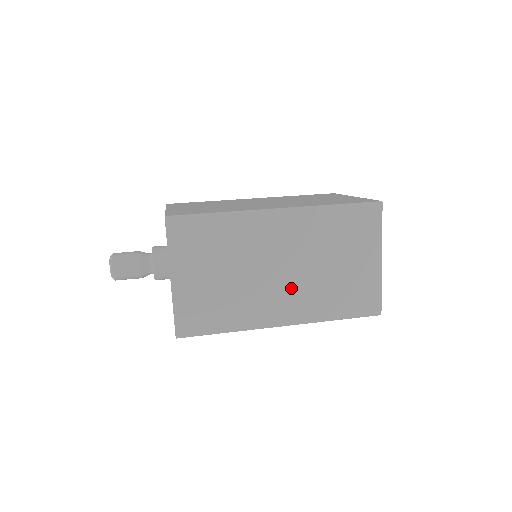
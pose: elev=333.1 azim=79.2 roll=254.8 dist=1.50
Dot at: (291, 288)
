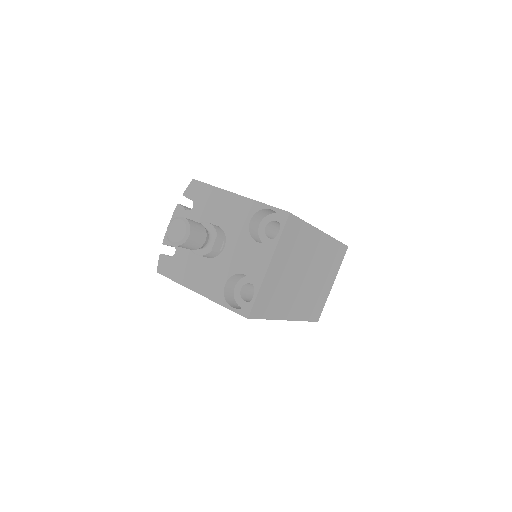
Dot at: (303, 292)
